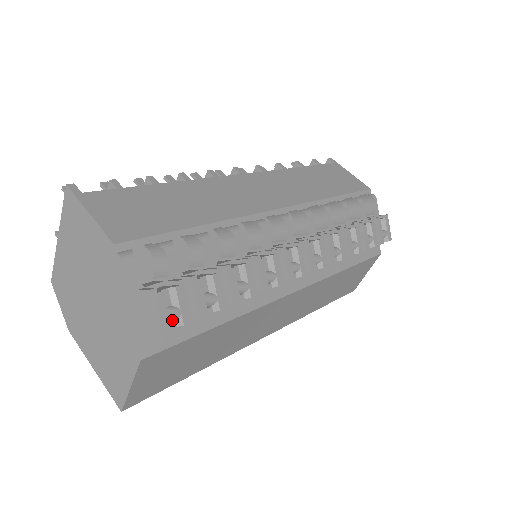
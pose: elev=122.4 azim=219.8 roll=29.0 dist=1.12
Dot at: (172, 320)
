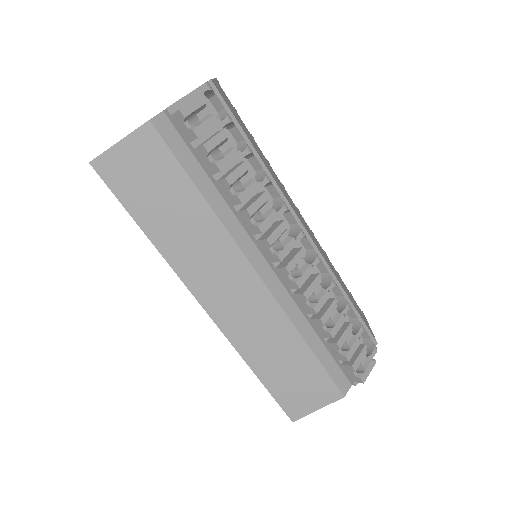
Dot at: (190, 126)
